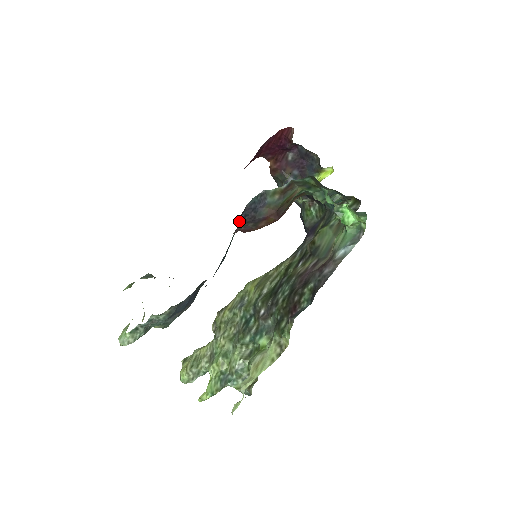
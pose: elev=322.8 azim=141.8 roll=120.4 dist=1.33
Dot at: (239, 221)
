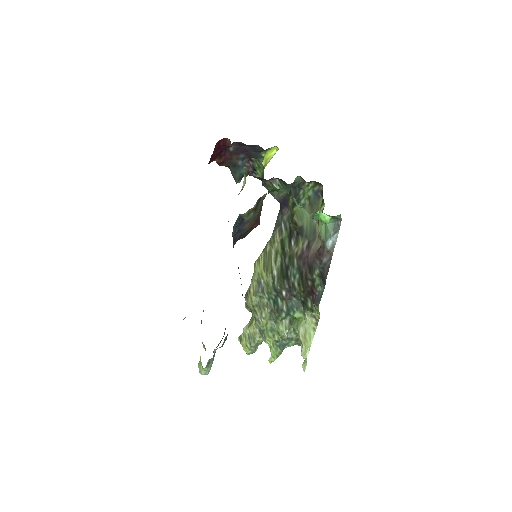
Dot at: occluded
